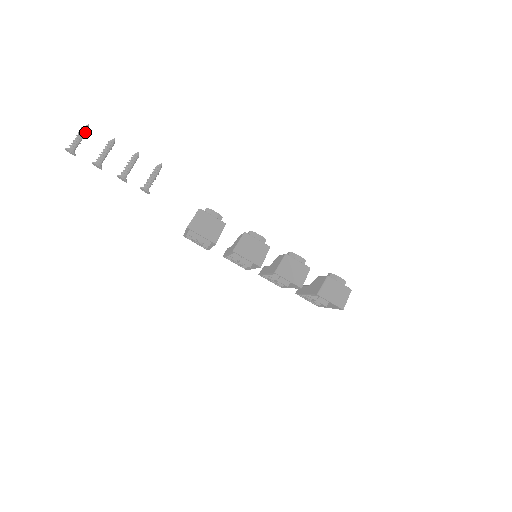
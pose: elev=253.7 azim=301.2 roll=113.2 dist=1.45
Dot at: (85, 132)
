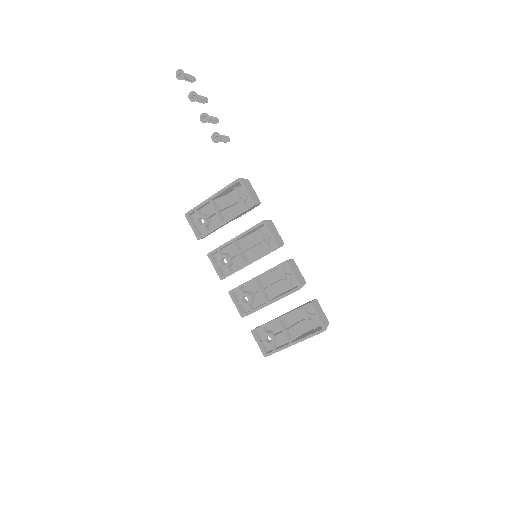
Dot at: (193, 80)
